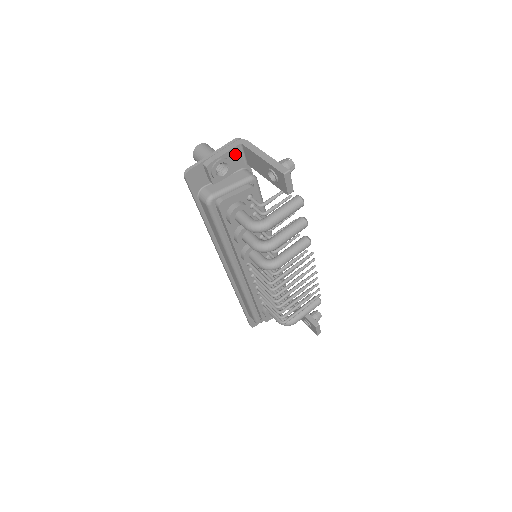
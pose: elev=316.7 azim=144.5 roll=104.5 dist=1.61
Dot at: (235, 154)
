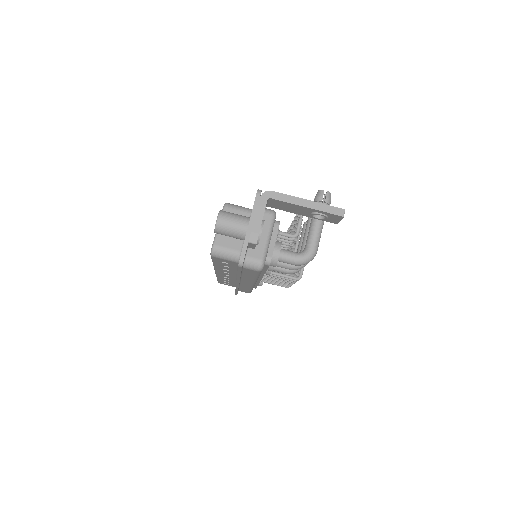
Dot at: occluded
